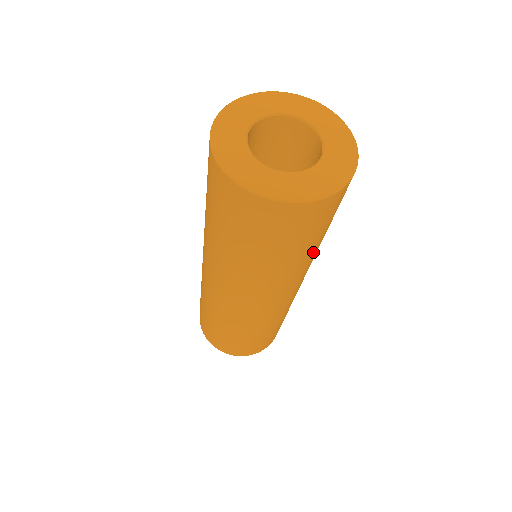
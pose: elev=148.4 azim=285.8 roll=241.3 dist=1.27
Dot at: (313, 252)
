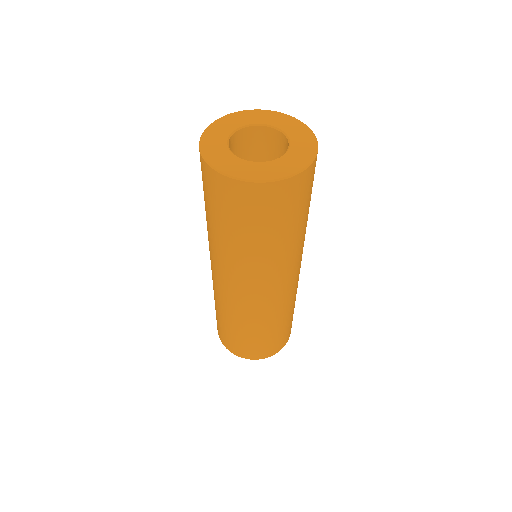
Dot at: (278, 247)
